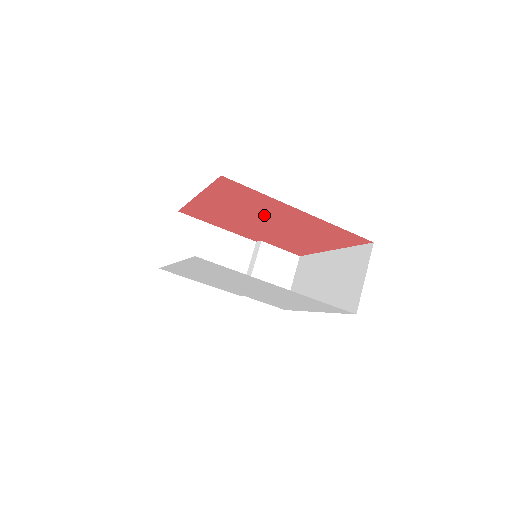
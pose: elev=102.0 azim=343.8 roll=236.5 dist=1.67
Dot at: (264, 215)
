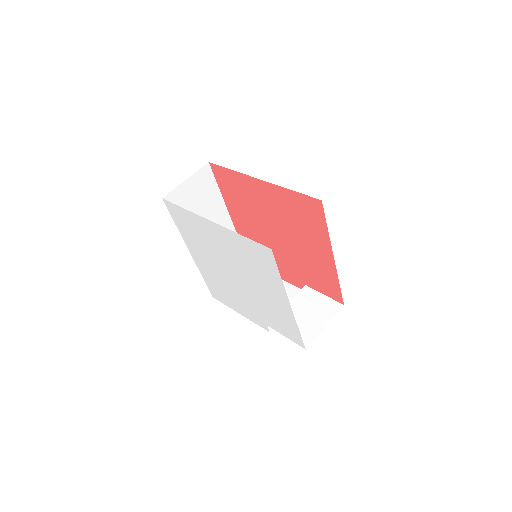
Dot at: (262, 215)
